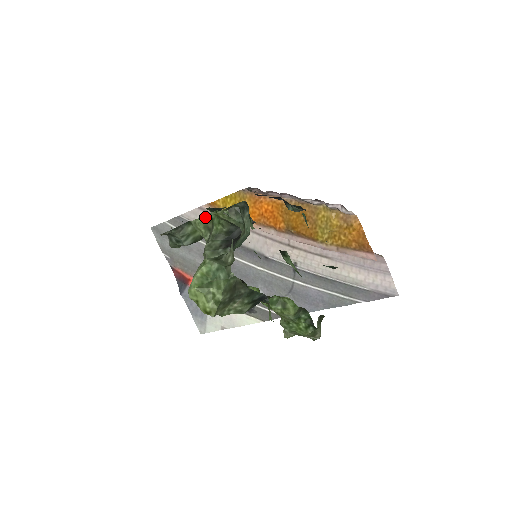
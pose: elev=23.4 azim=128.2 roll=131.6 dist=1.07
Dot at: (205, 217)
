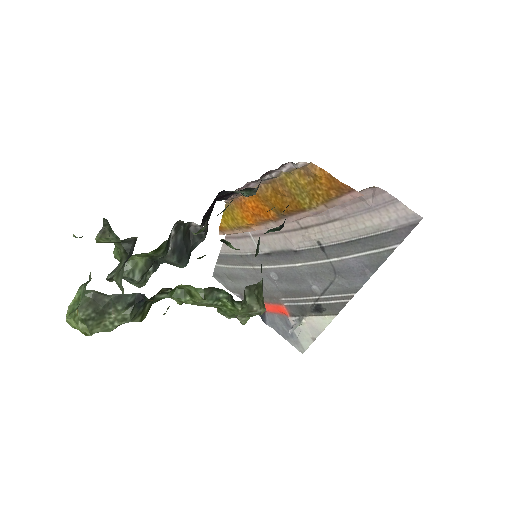
Dot at: (115, 248)
